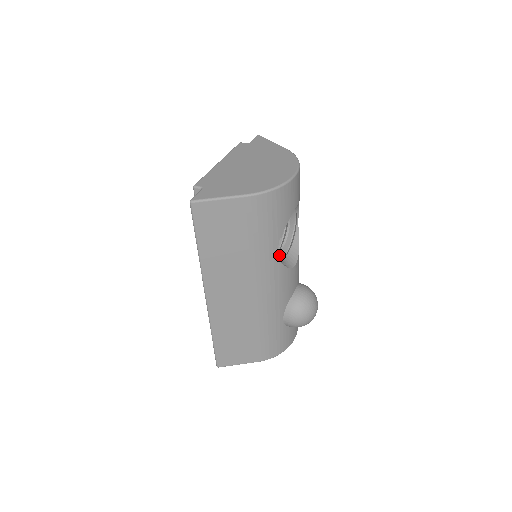
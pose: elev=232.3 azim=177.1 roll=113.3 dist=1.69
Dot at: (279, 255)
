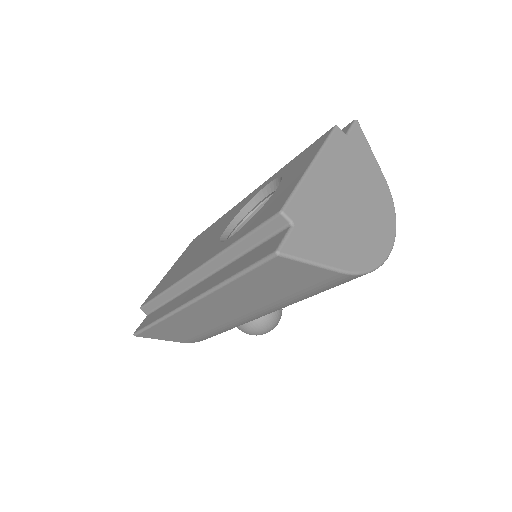
Dot at: occluded
